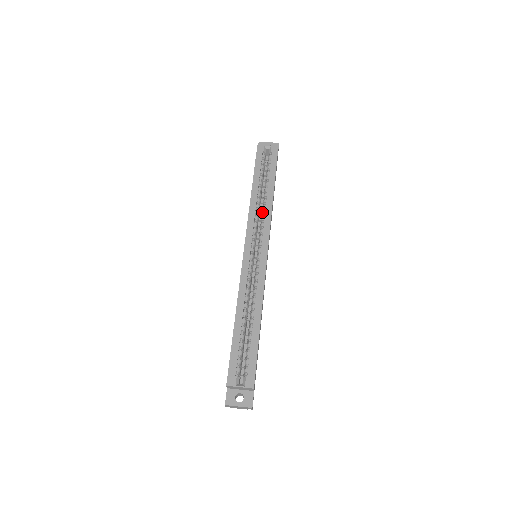
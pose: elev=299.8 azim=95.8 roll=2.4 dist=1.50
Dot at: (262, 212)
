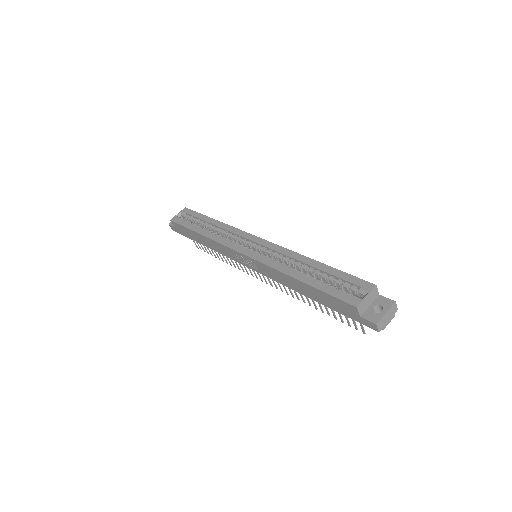
Dot at: (224, 233)
